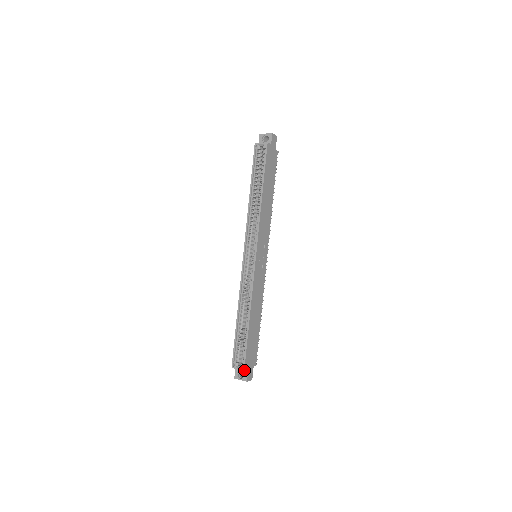
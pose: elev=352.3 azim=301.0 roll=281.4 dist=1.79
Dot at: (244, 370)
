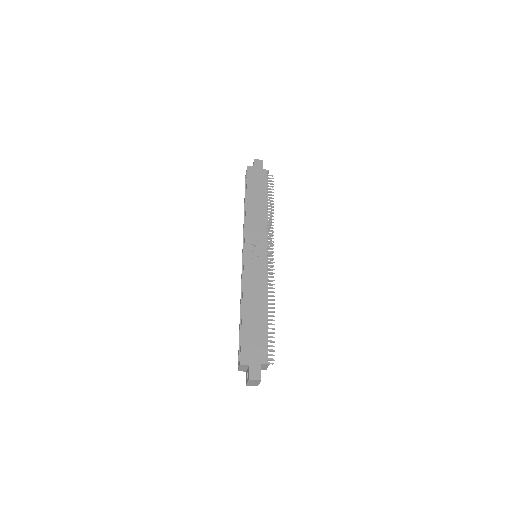
Dot at: (240, 364)
